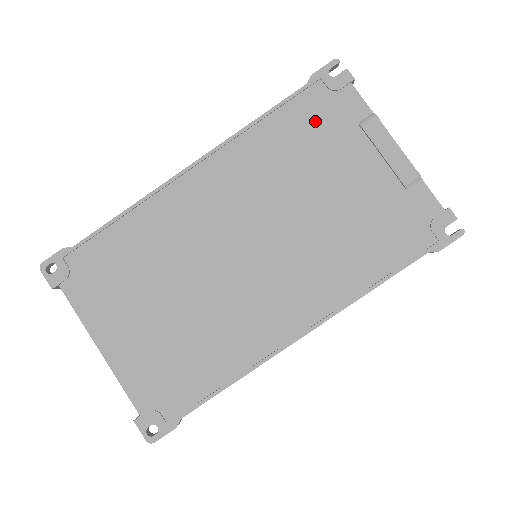
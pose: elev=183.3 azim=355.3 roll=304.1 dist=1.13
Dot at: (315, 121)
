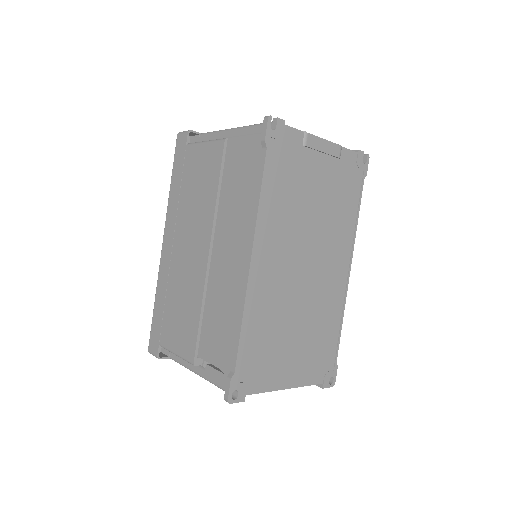
Dot at: (285, 165)
